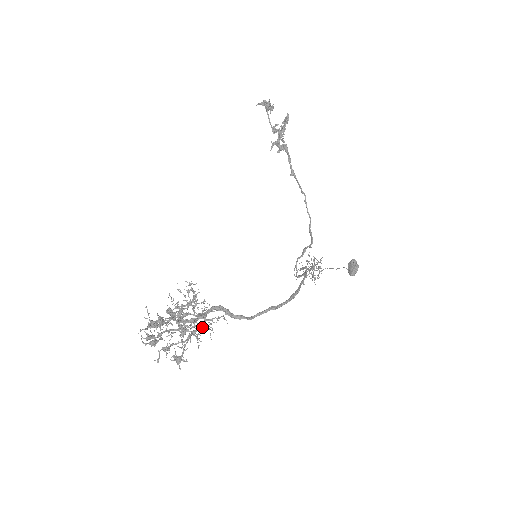
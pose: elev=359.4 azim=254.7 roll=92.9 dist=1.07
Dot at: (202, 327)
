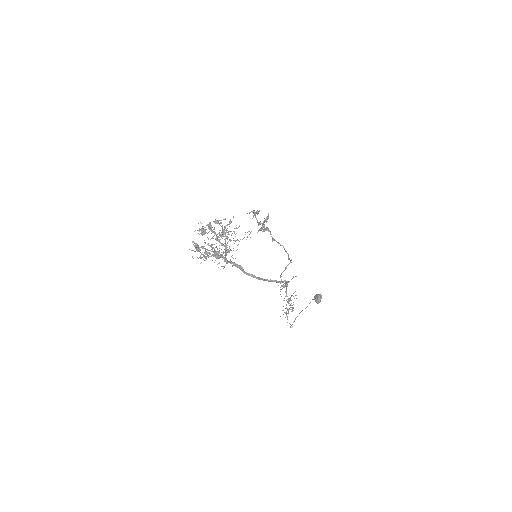
Dot at: occluded
